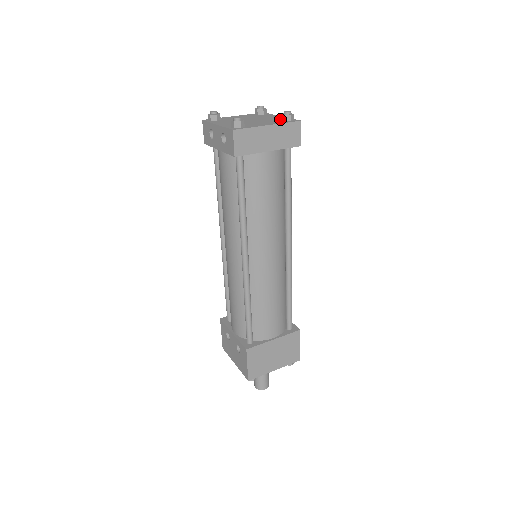
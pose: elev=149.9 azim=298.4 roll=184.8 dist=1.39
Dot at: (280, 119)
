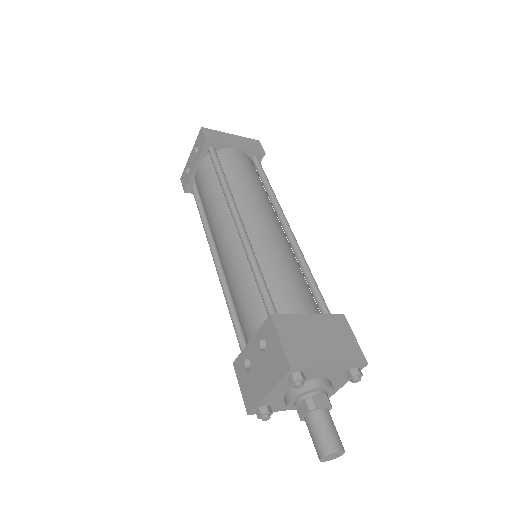
Dot at: occluded
